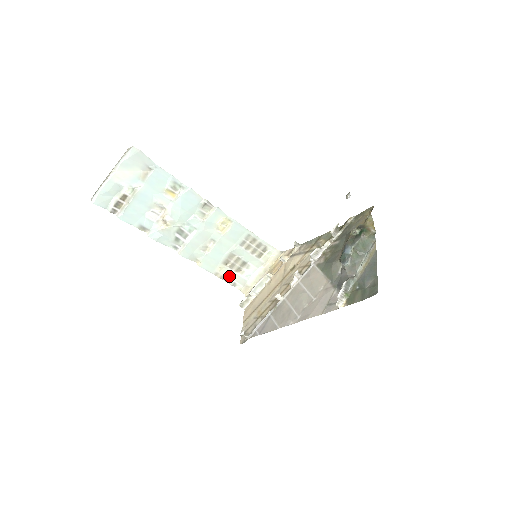
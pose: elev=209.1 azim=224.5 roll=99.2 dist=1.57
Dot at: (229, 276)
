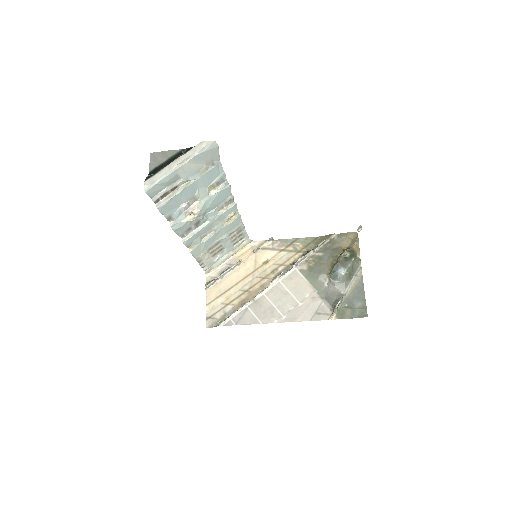
Dot at: (205, 260)
